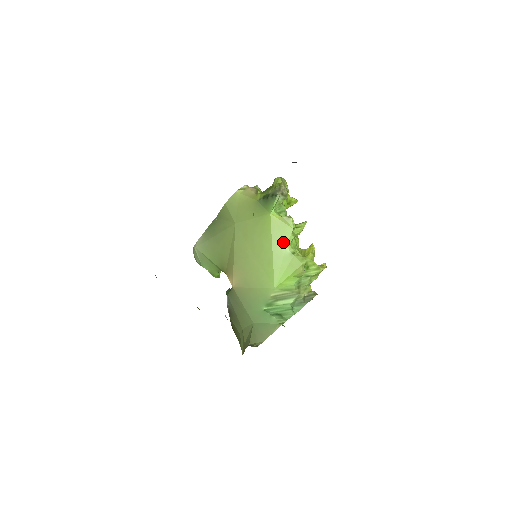
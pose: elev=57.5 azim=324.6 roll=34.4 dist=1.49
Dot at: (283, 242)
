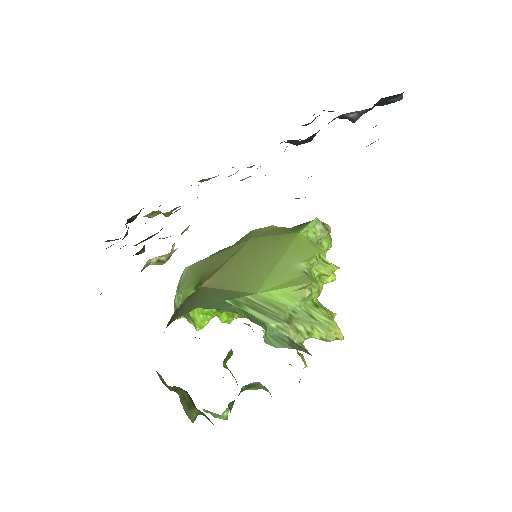
Dot at: (299, 258)
